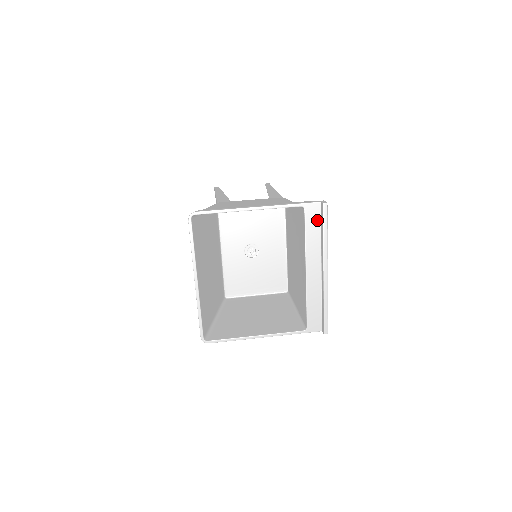
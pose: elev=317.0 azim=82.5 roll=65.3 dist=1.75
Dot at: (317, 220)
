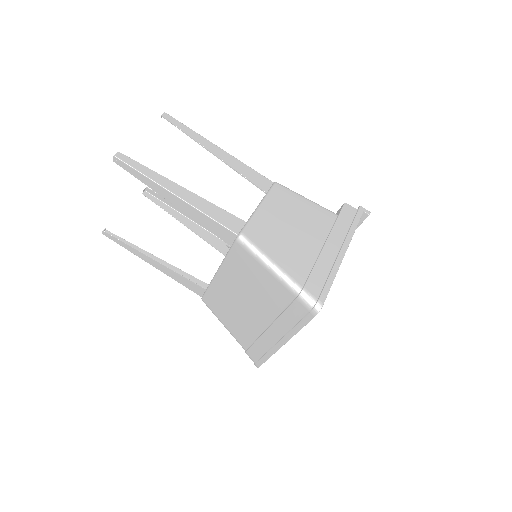
Dot at: occluded
